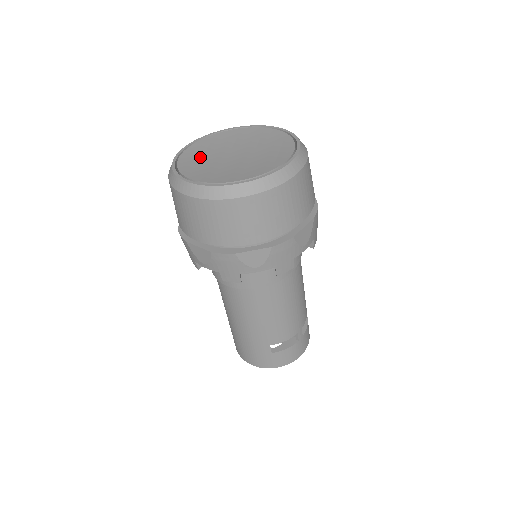
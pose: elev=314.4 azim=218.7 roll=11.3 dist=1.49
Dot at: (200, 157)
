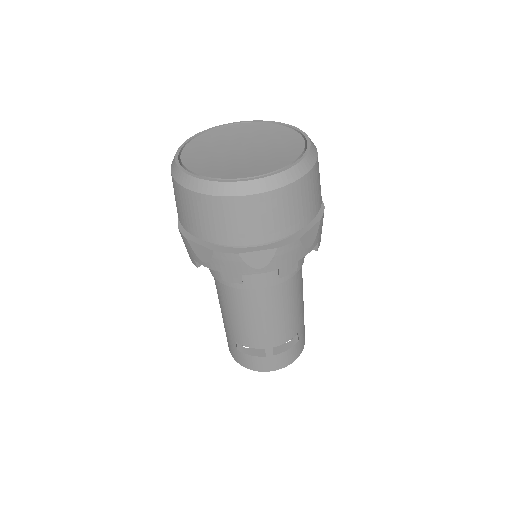
Dot at: (220, 138)
